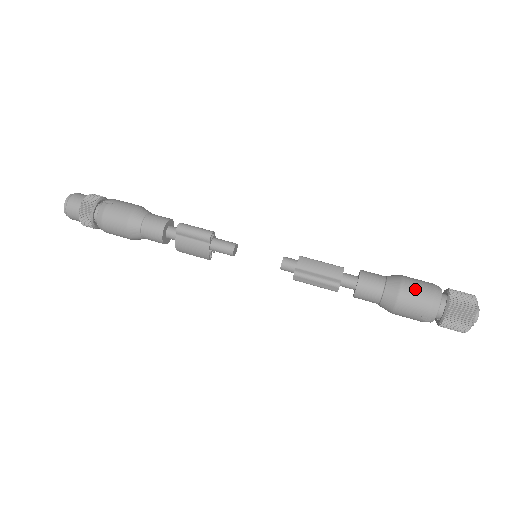
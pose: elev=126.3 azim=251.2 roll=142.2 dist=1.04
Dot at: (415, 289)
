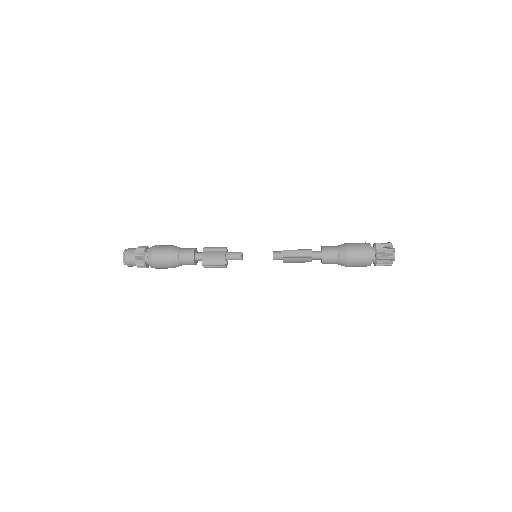
Dot at: (354, 243)
